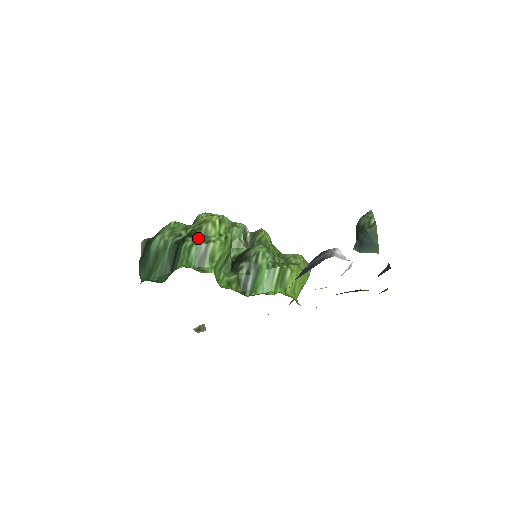
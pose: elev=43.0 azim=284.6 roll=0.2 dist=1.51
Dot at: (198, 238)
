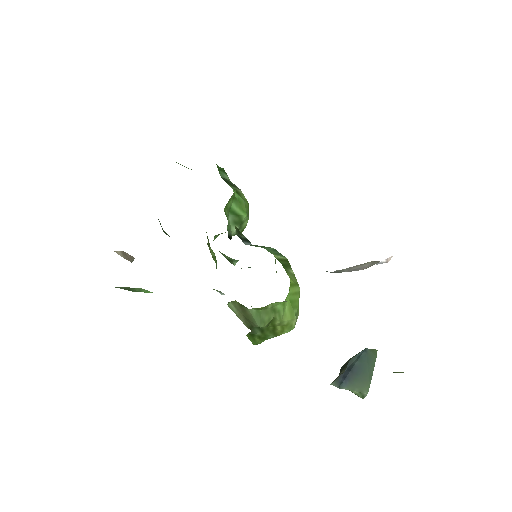
Dot at: occluded
